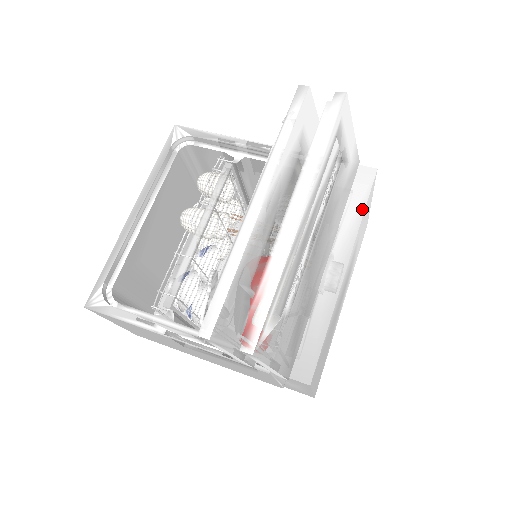
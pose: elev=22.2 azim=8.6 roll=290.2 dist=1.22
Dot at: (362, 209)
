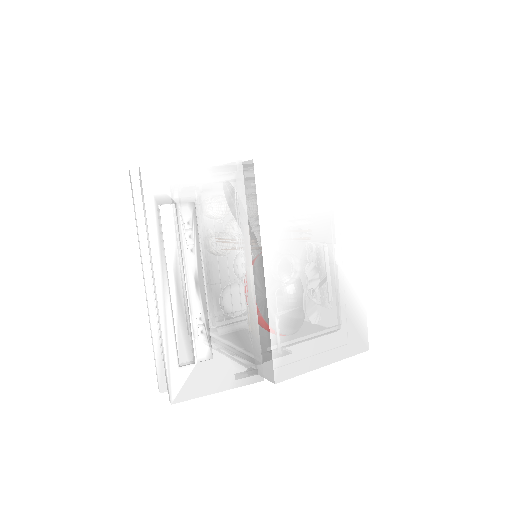
Dot at: (256, 211)
